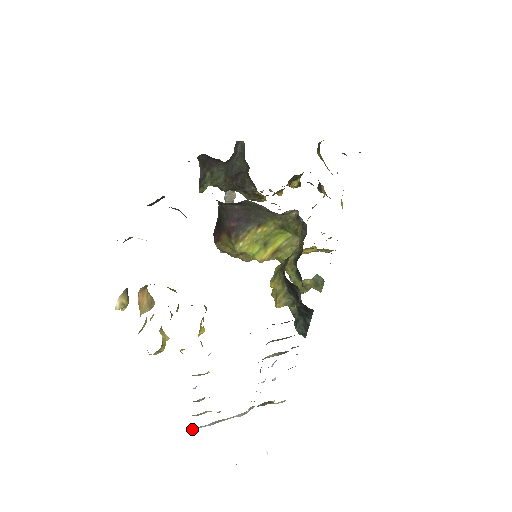
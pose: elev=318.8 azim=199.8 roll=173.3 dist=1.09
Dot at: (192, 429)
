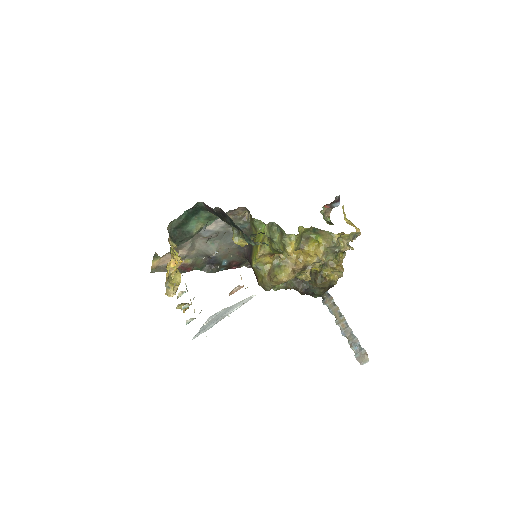
Dot at: occluded
